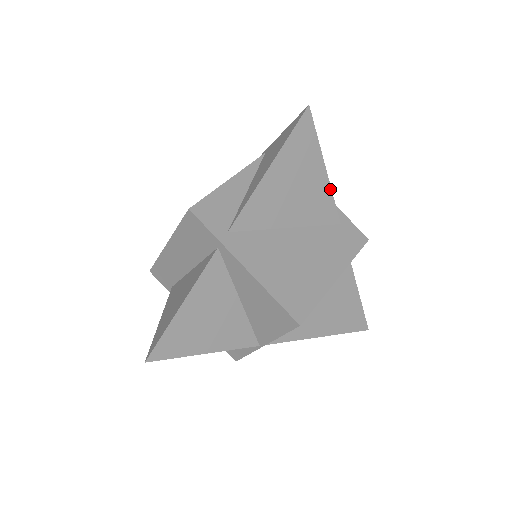
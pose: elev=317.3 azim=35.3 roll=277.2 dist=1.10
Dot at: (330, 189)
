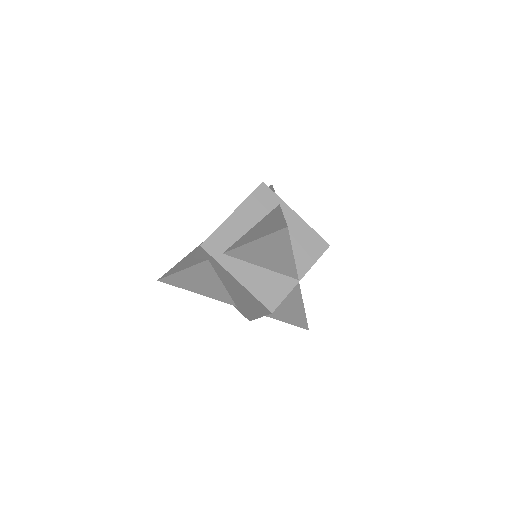
Dot at: occluded
